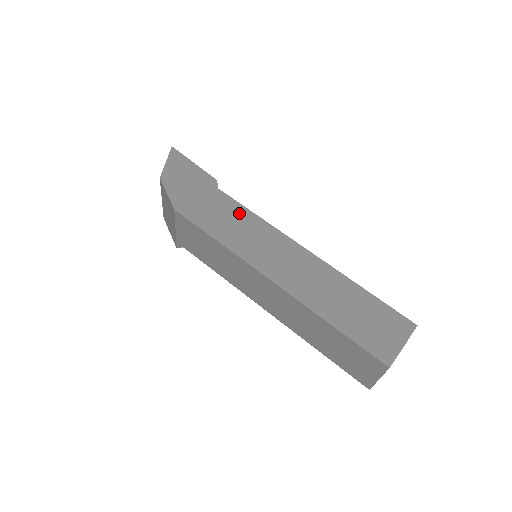
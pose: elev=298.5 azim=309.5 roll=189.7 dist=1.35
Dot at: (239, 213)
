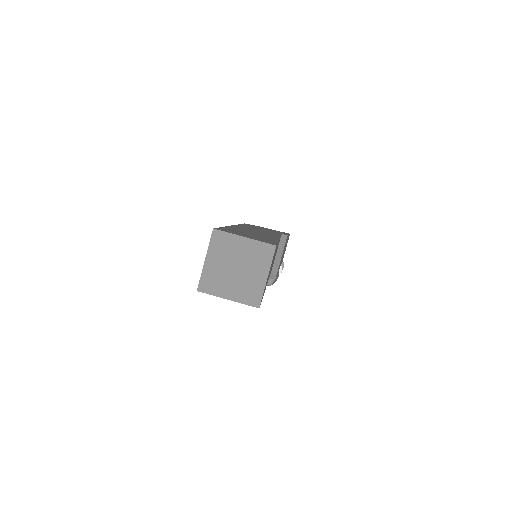
Dot at: occluded
